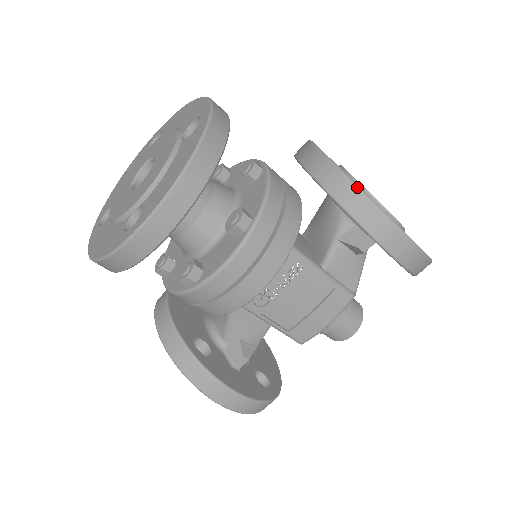
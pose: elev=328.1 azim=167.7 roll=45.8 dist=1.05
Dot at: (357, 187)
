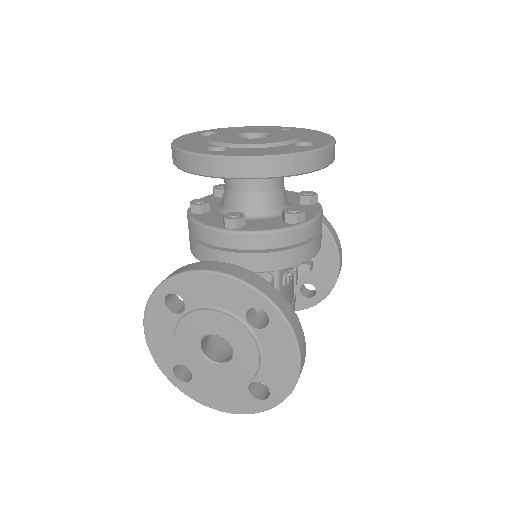
Dot at: occluded
